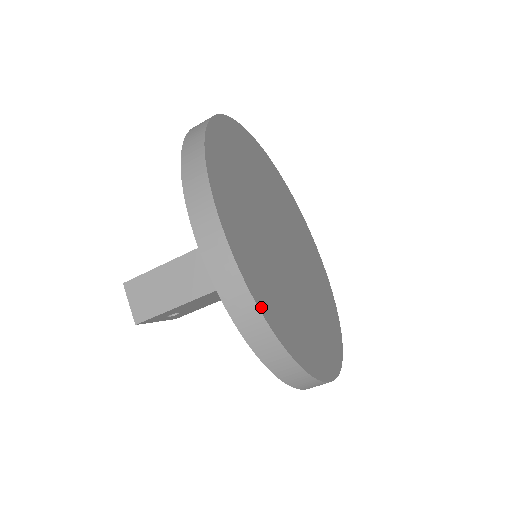
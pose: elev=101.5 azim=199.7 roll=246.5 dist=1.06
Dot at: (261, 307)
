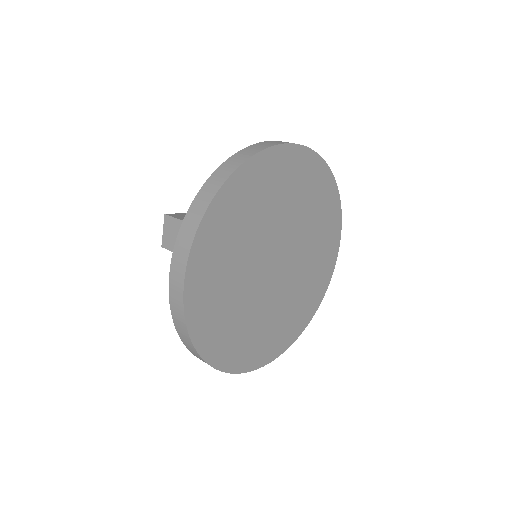
Dot at: (193, 333)
